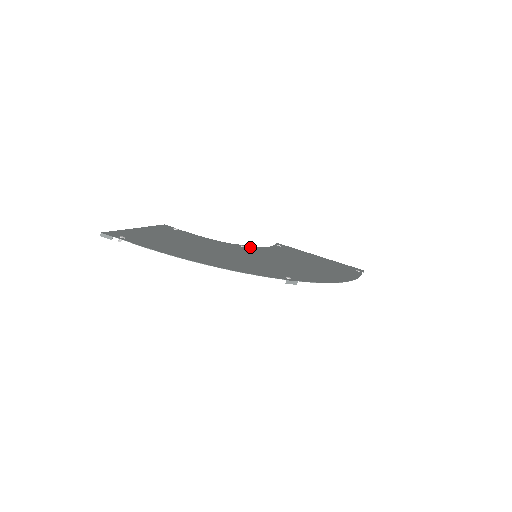
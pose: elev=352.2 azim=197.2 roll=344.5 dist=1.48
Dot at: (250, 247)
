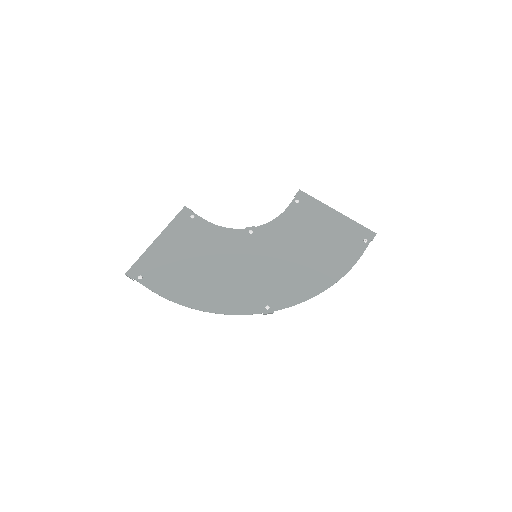
Dot at: (258, 229)
